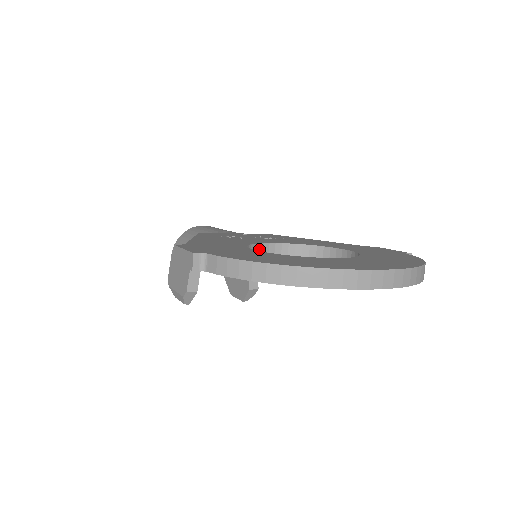
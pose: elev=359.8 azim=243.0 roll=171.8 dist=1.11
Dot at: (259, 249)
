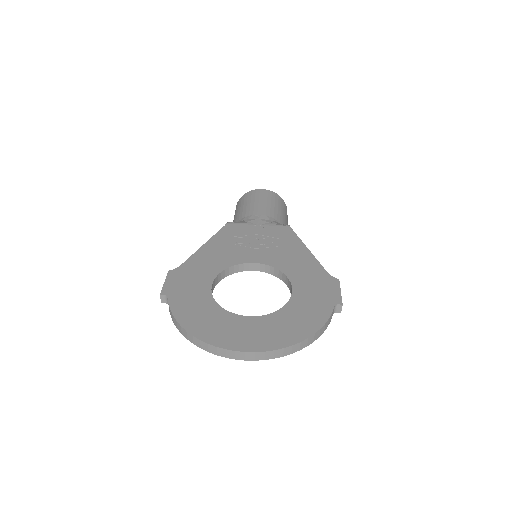
Dot at: (239, 267)
